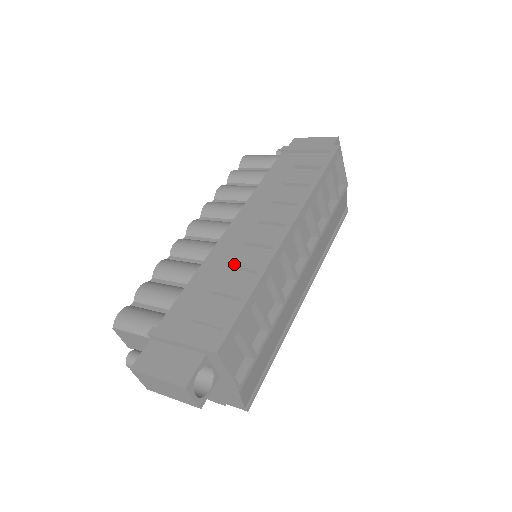
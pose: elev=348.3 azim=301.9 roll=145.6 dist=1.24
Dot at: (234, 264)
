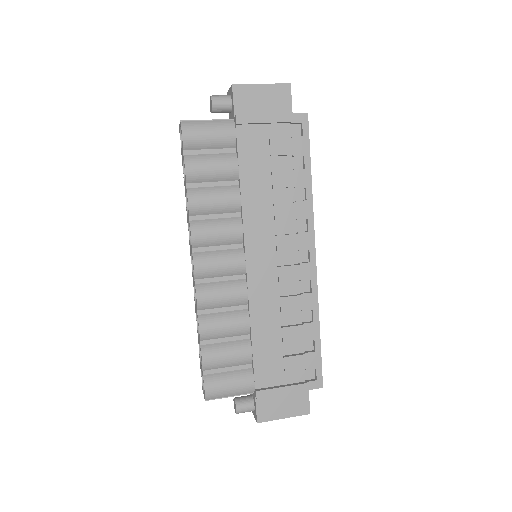
Dot at: (287, 310)
